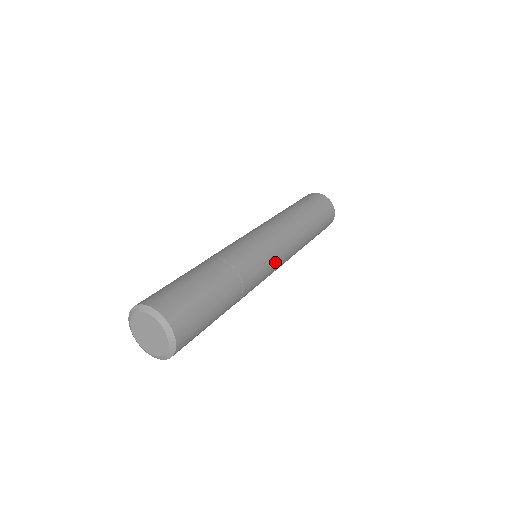
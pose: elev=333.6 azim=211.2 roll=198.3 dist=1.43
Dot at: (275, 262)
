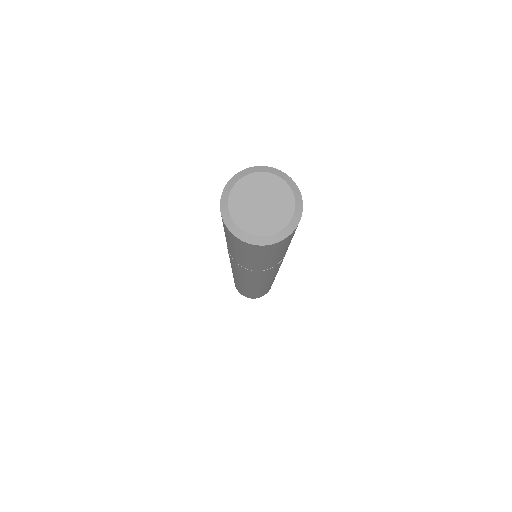
Dot at: occluded
